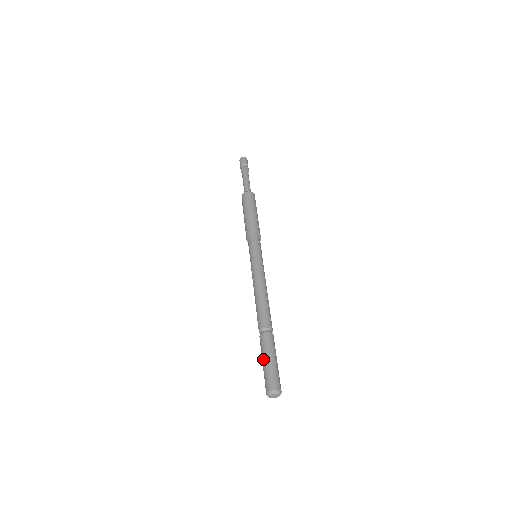
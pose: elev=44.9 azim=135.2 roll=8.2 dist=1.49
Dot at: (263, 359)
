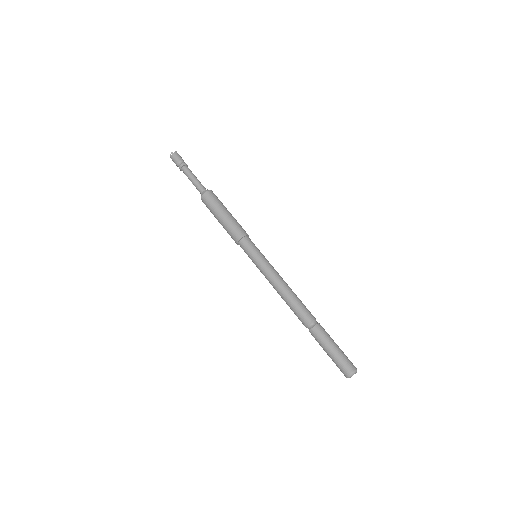
Dot at: (327, 349)
